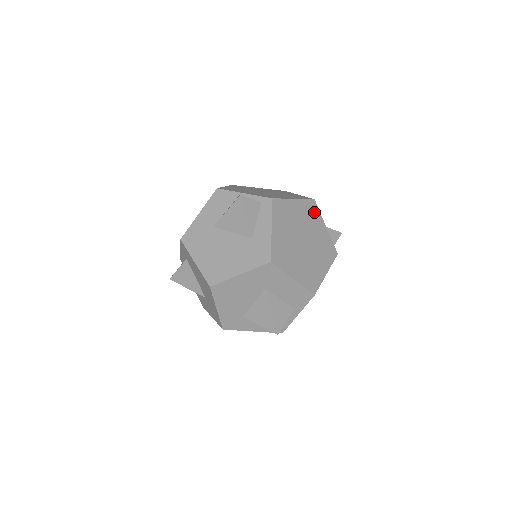
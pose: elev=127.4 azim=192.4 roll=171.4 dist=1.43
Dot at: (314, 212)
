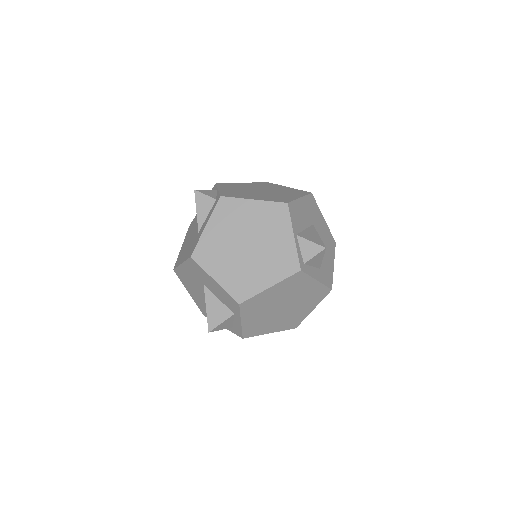
Dot at: (280, 217)
